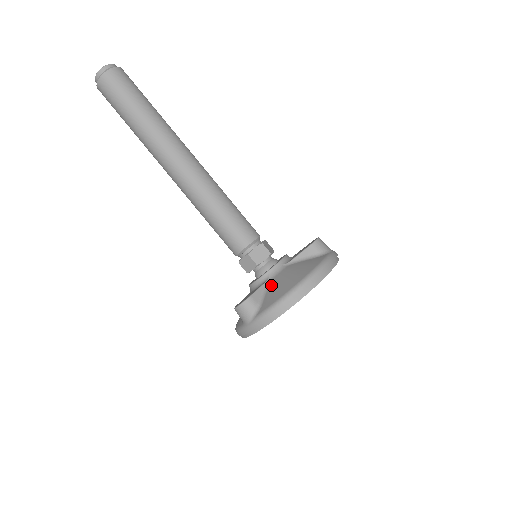
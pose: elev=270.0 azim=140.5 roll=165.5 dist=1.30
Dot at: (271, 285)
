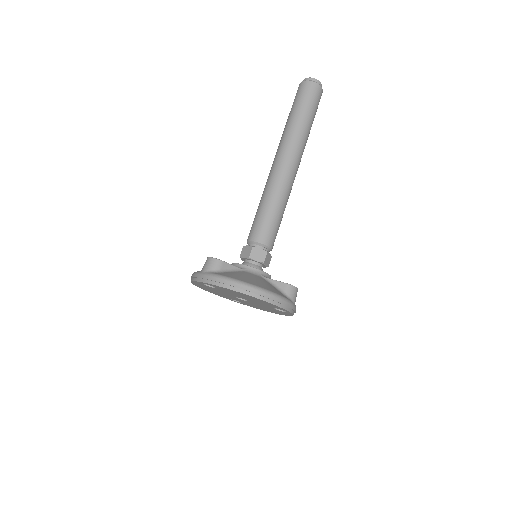
Dot at: (240, 272)
